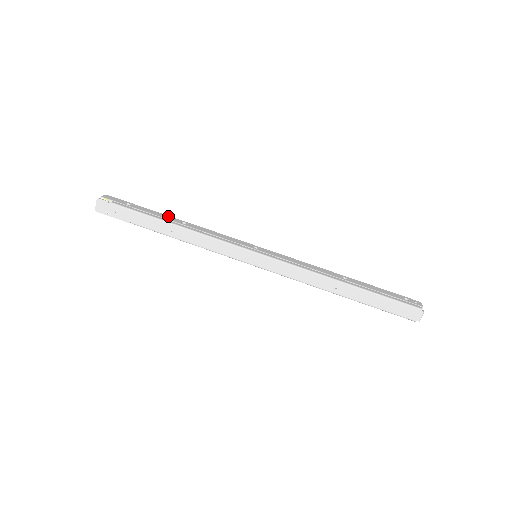
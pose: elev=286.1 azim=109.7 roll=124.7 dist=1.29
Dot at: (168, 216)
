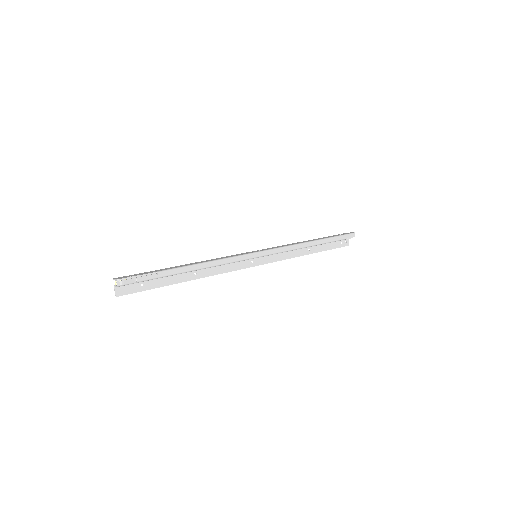
Dot at: (179, 281)
